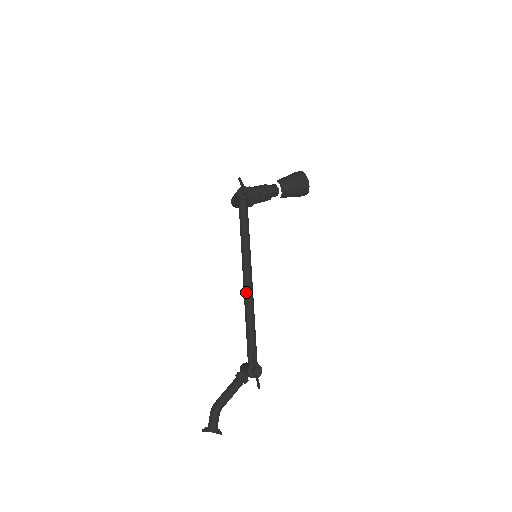
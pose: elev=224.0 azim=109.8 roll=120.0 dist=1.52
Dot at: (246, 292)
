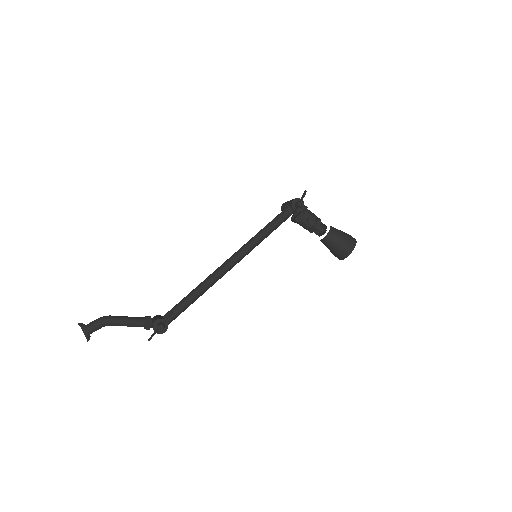
Dot at: (219, 269)
